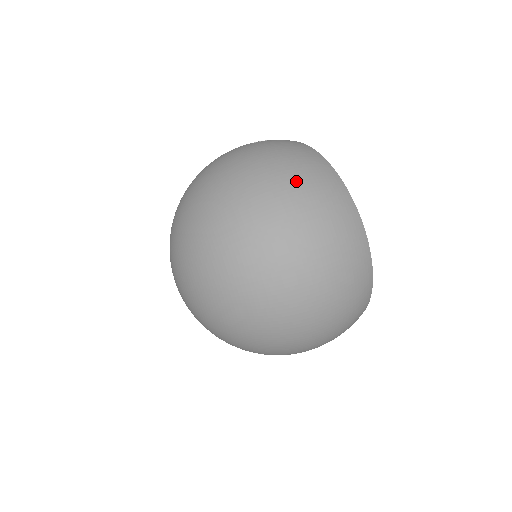
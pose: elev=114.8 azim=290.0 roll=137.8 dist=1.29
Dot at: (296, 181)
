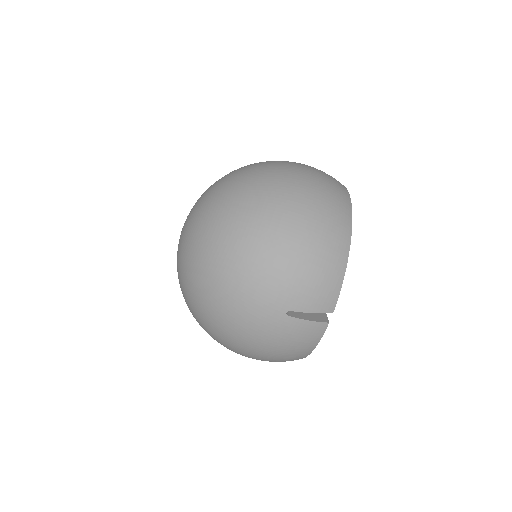
Dot at: (261, 359)
